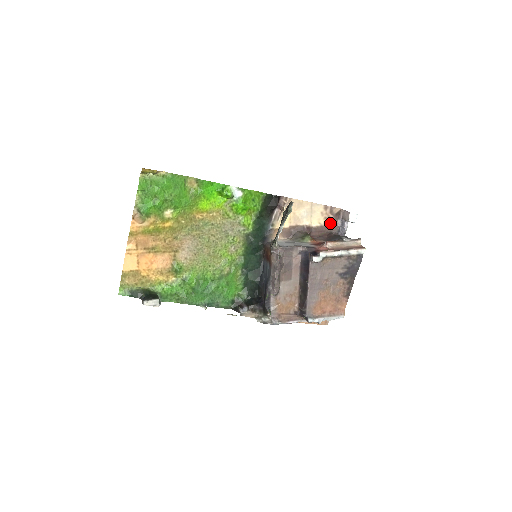
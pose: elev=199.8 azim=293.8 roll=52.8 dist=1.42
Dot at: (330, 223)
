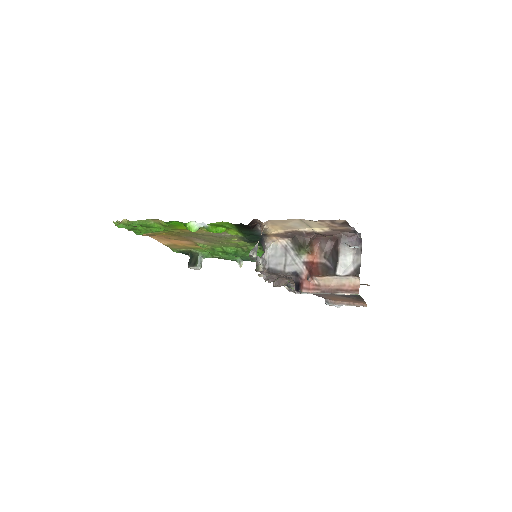
Dot at: (338, 228)
